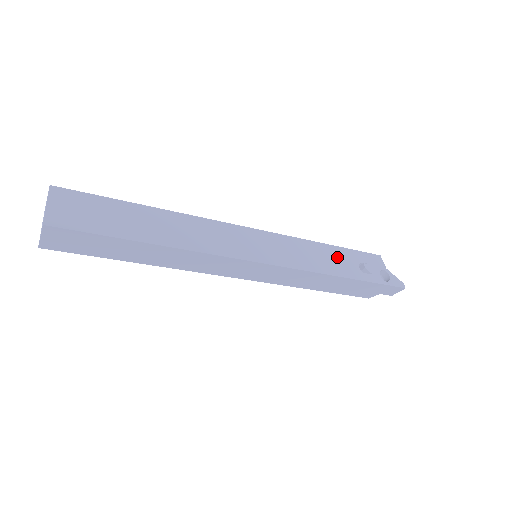
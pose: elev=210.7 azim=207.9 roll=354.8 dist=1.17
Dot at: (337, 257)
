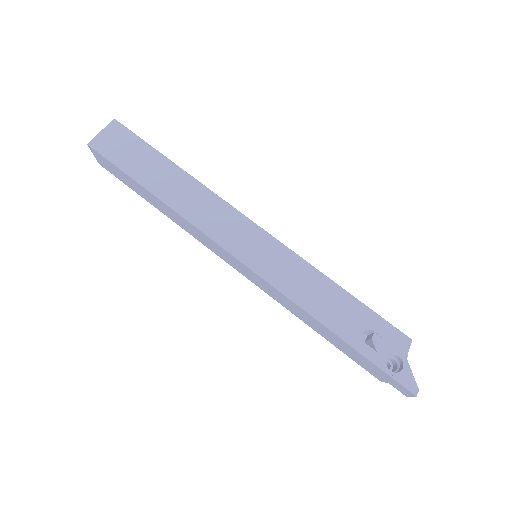
Dot at: (341, 305)
